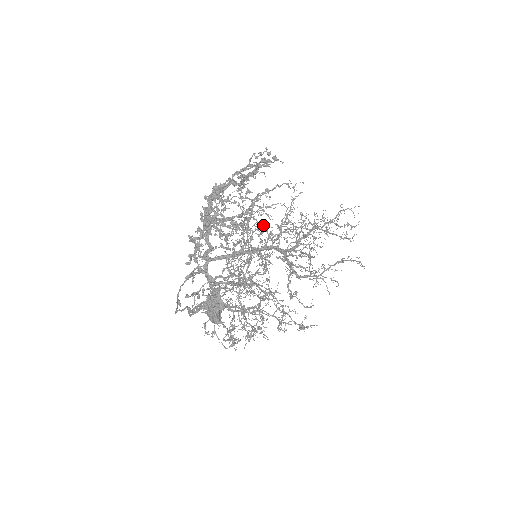
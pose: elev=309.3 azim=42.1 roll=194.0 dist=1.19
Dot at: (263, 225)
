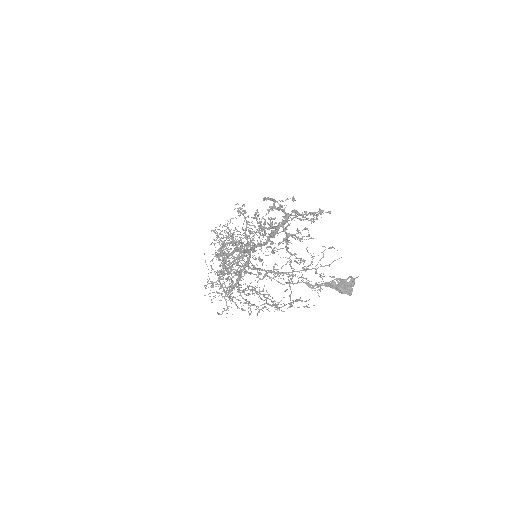
Dot at: (331, 247)
